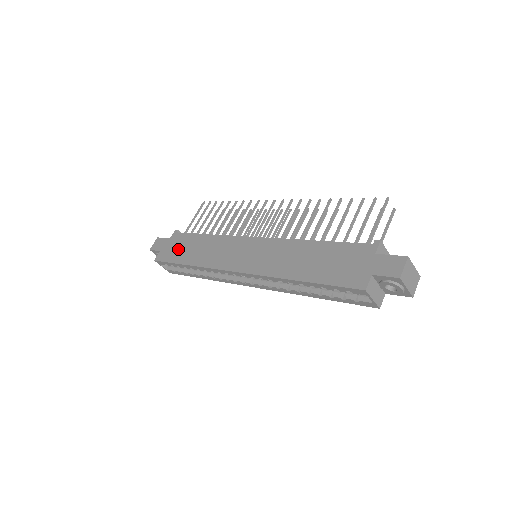
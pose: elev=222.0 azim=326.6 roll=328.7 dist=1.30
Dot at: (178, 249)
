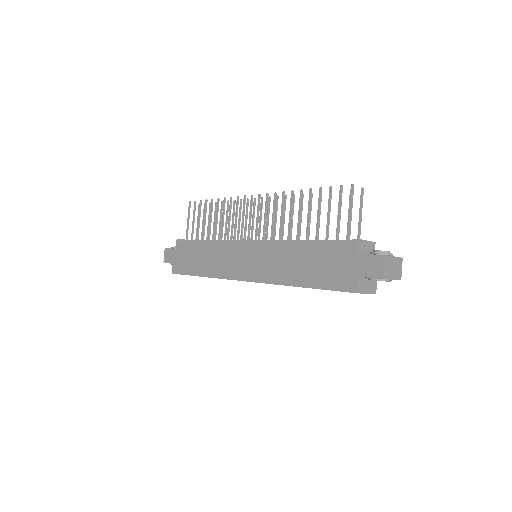
Dot at: (187, 260)
